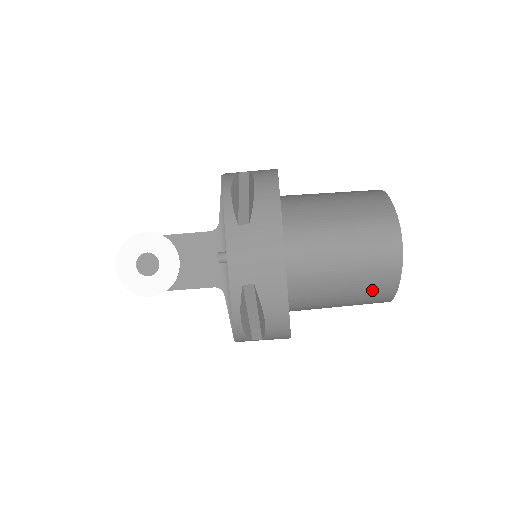
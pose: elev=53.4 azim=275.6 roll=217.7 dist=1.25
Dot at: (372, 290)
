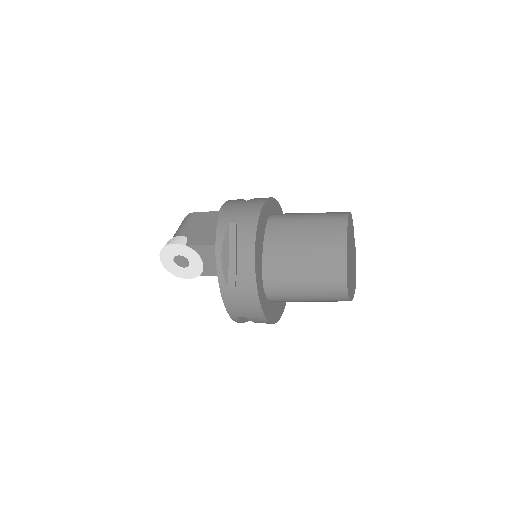
Dot at: occluded
